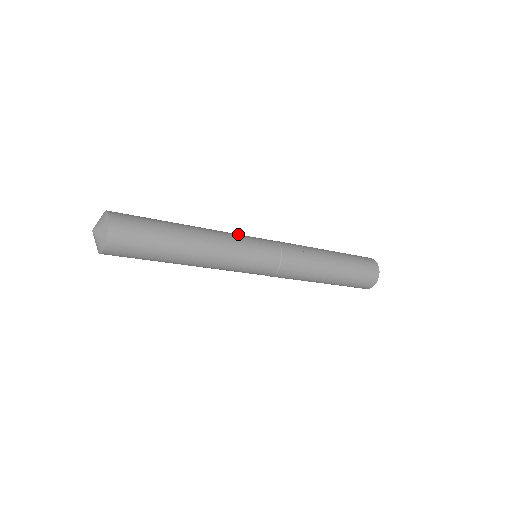
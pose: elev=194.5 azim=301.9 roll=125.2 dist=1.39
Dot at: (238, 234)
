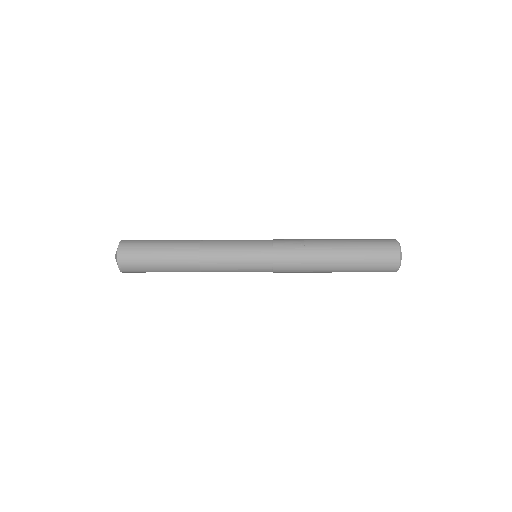
Dot at: (233, 240)
